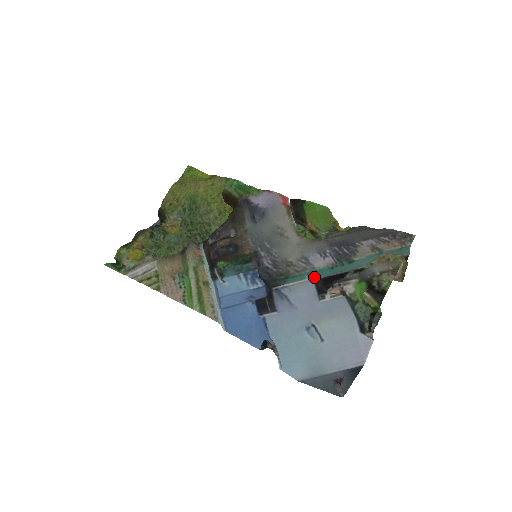
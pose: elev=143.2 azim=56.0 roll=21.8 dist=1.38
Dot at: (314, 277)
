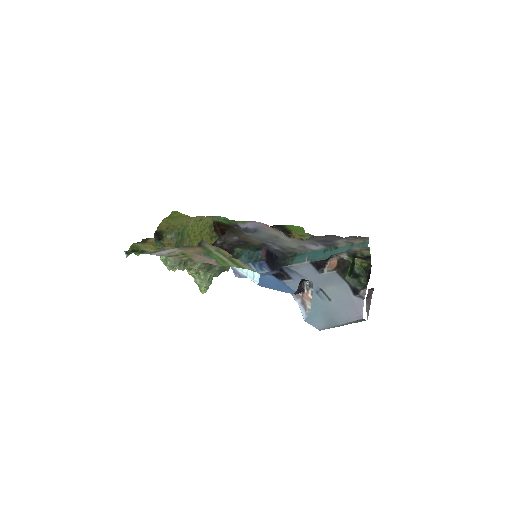
Dot at: (311, 260)
